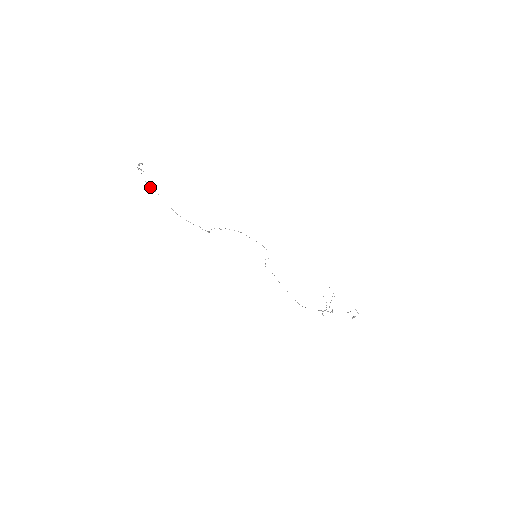
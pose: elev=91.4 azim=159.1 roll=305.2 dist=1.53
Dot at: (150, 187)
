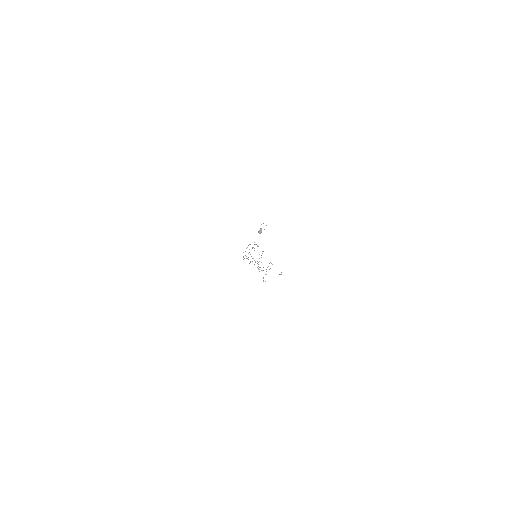
Dot at: occluded
